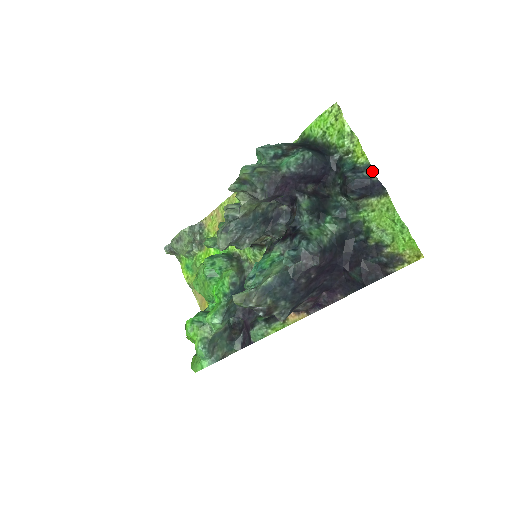
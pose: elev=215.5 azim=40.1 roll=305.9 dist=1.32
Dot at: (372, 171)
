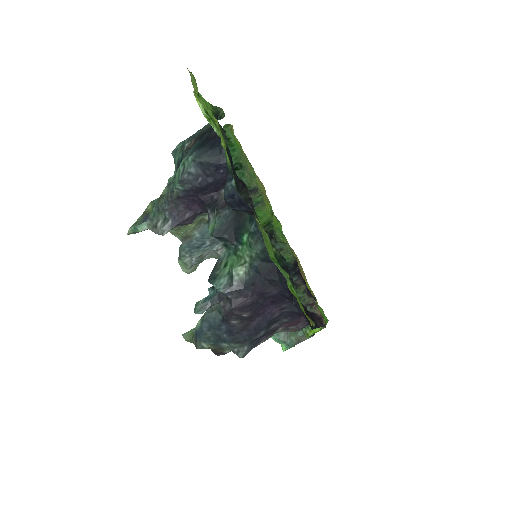
Dot at: (234, 180)
